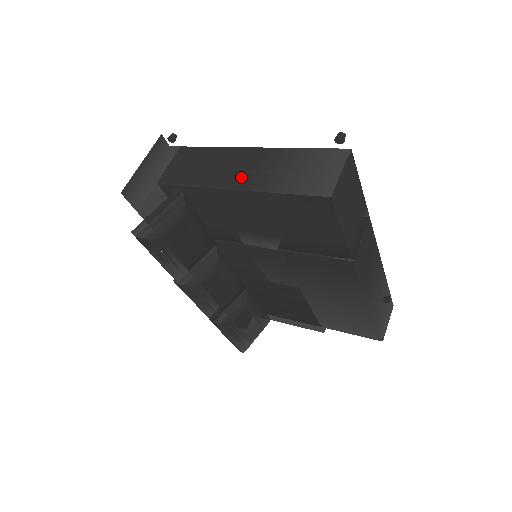
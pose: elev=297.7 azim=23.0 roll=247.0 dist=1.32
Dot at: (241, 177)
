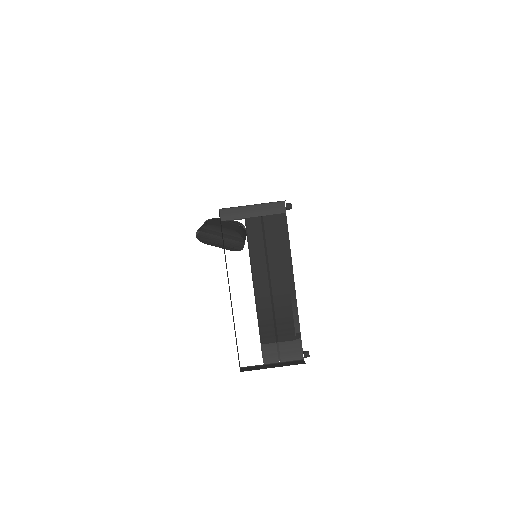
Dot at: (265, 292)
